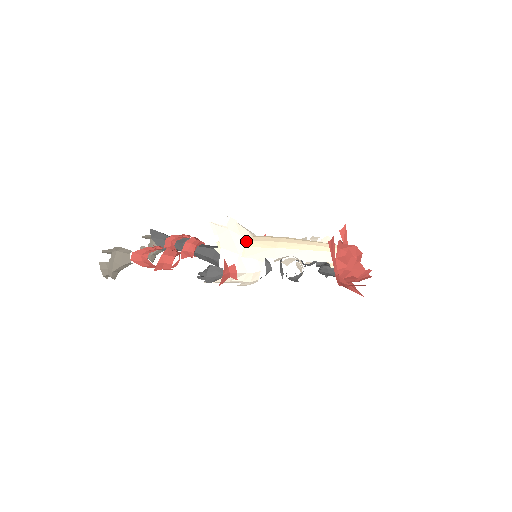
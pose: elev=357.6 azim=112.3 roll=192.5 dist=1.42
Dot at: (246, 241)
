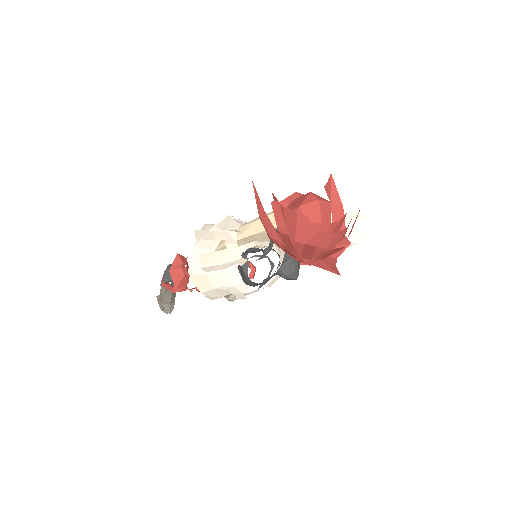
Dot at: occluded
